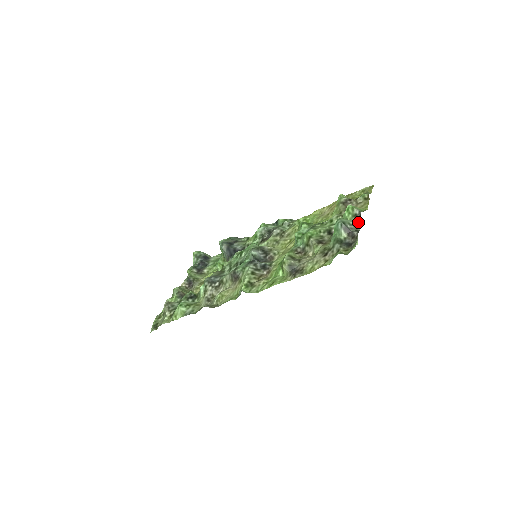
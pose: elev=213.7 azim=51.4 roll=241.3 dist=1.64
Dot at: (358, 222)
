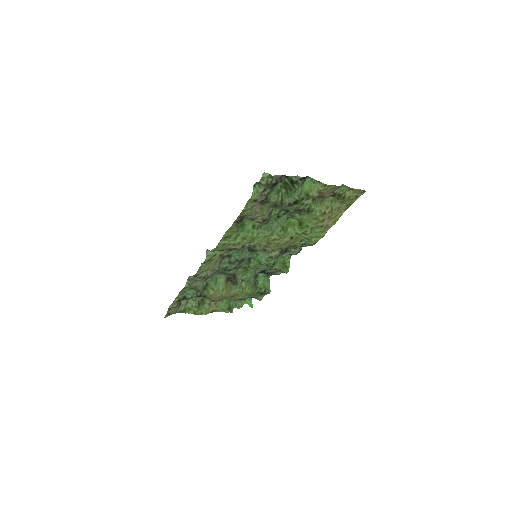
Dot at: (296, 176)
